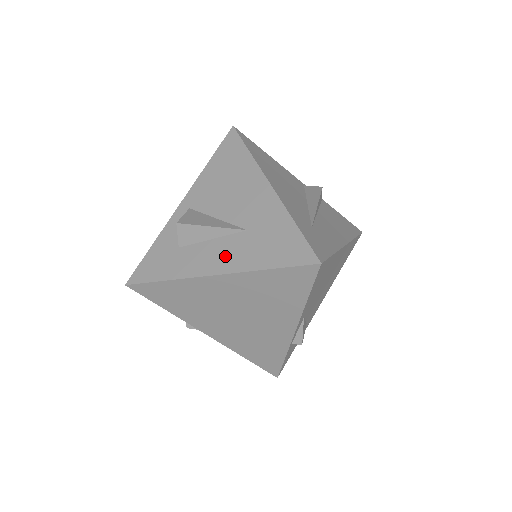
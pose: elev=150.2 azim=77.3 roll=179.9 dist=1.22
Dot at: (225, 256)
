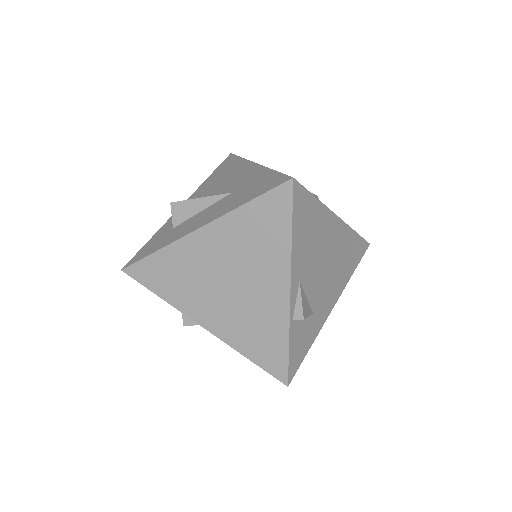
Dot at: (211, 214)
